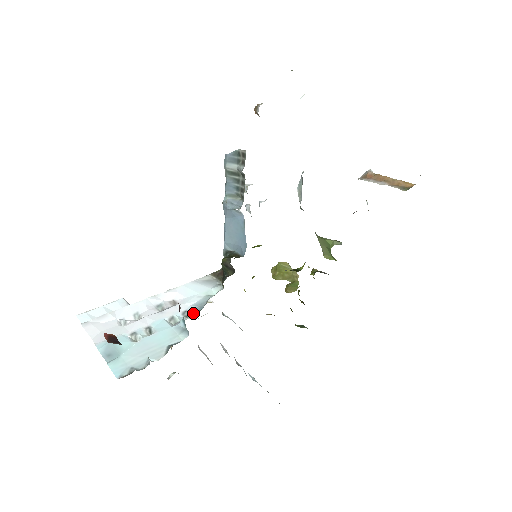
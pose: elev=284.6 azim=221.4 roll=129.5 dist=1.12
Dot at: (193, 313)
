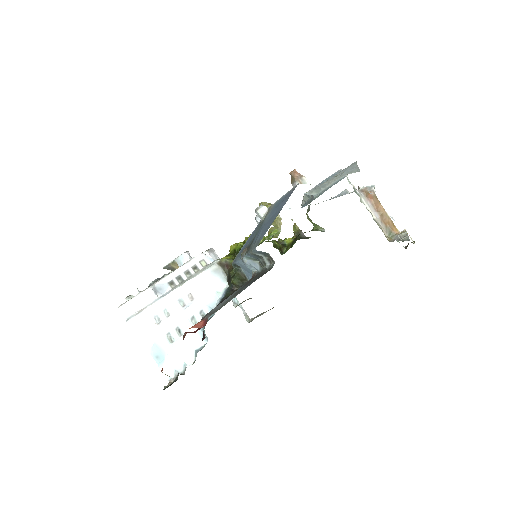
Dot at: occluded
